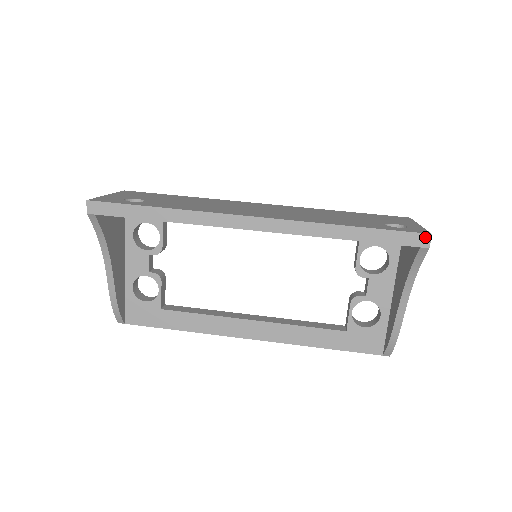
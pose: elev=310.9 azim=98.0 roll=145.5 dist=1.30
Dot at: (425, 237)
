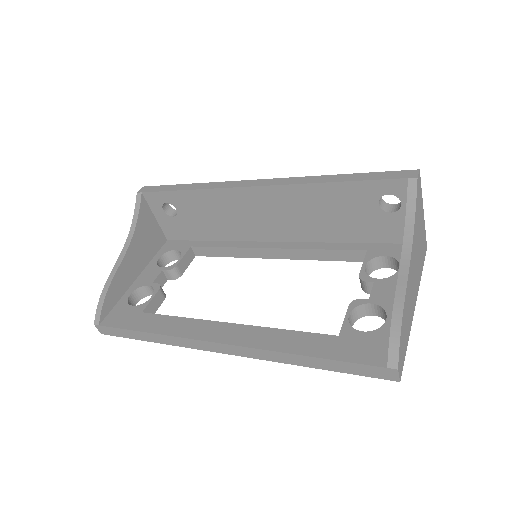
Dot at: (413, 172)
